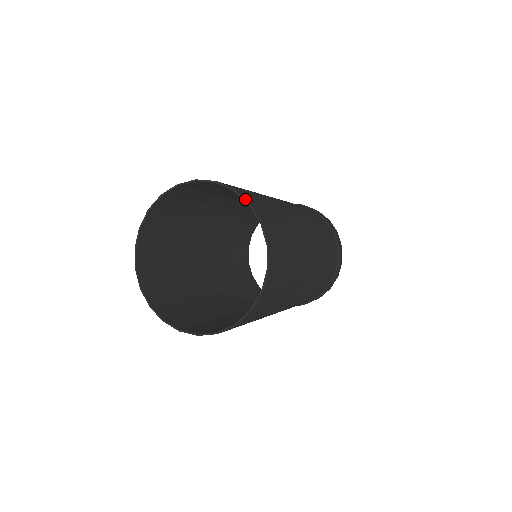
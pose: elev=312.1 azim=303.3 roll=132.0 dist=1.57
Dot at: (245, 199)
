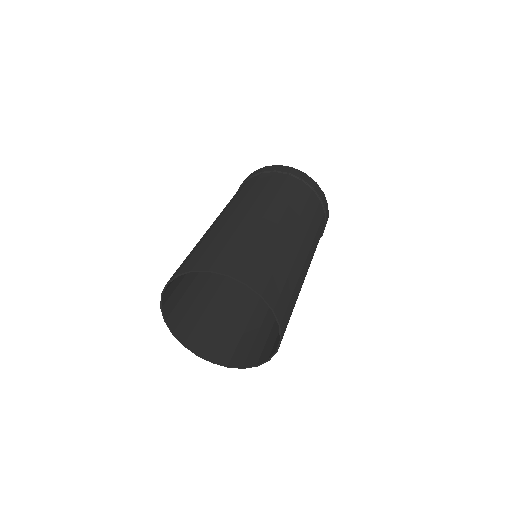
Dot at: (257, 293)
